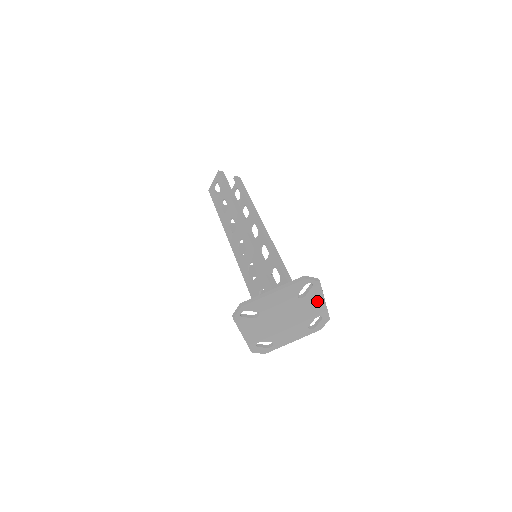
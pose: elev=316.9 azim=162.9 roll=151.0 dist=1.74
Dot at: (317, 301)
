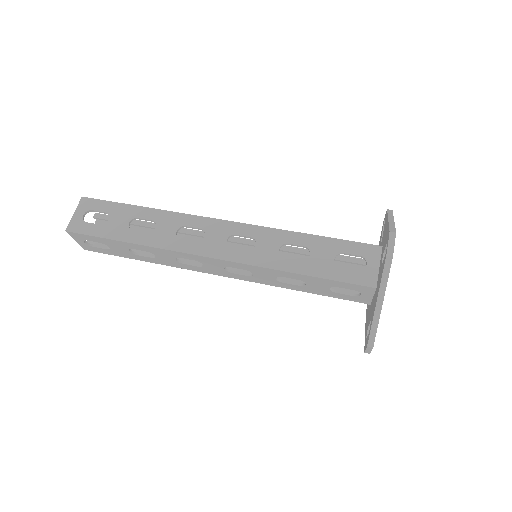
Dot at: occluded
